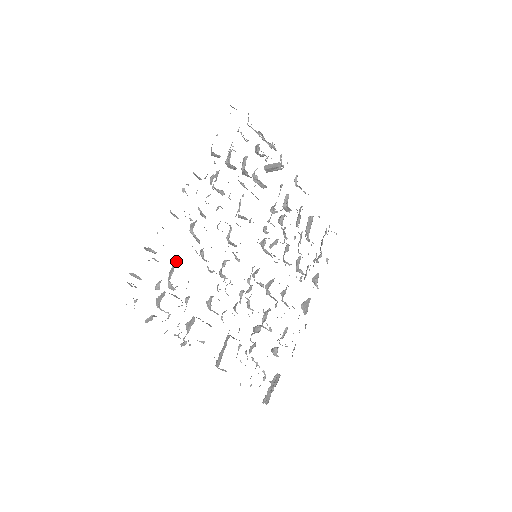
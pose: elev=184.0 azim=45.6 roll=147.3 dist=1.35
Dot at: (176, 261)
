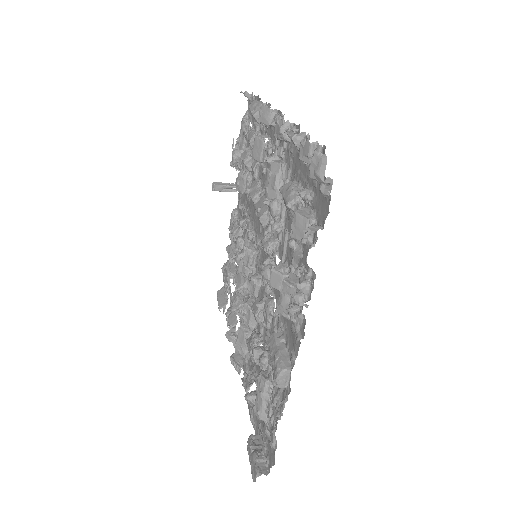
Dot at: (294, 182)
